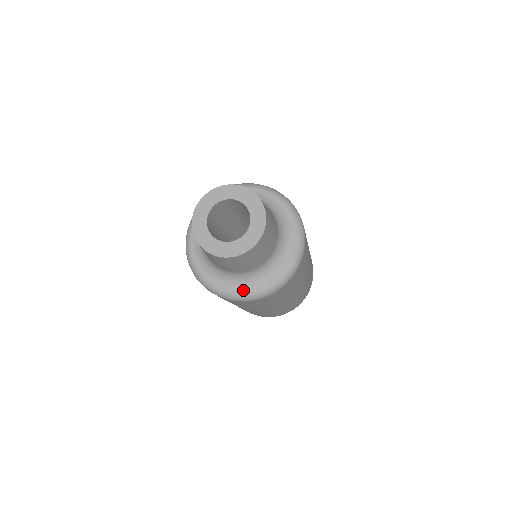
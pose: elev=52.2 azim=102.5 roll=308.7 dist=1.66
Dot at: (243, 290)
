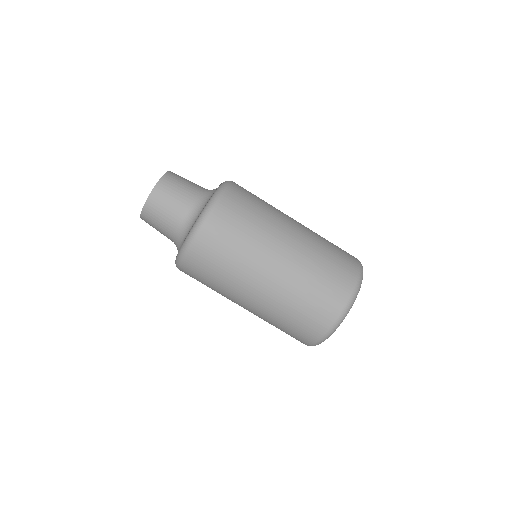
Dot at: (187, 236)
